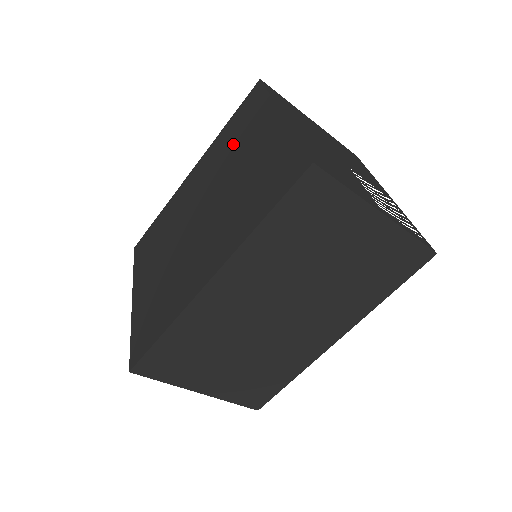
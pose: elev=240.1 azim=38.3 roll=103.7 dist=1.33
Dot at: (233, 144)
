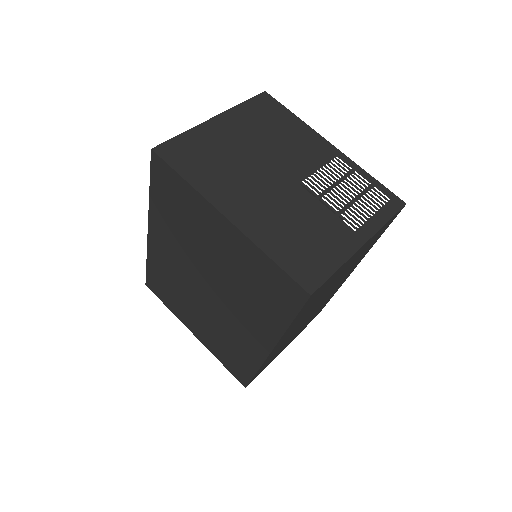
Dot at: (184, 226)
